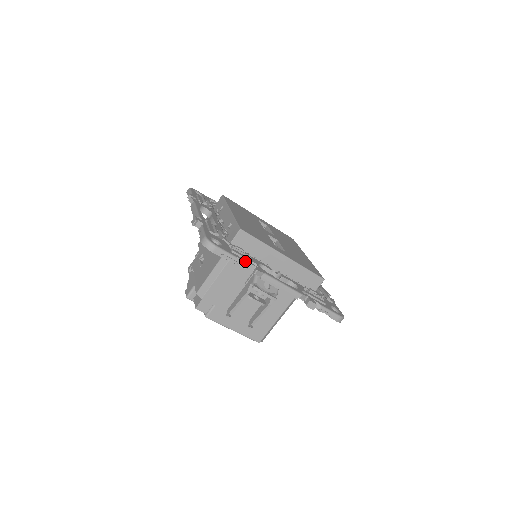
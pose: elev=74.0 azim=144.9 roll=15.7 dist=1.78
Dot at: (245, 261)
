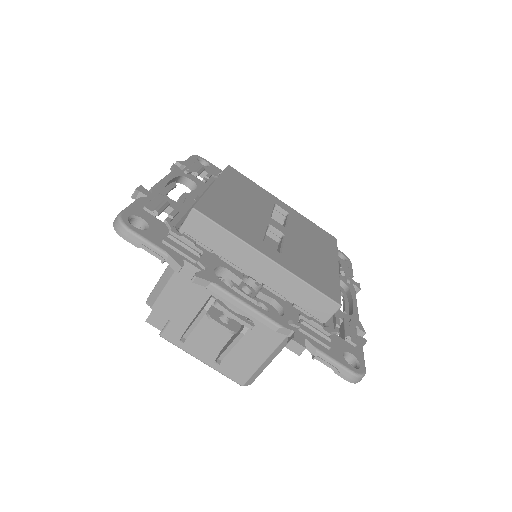
Dot at: (180, 259)
